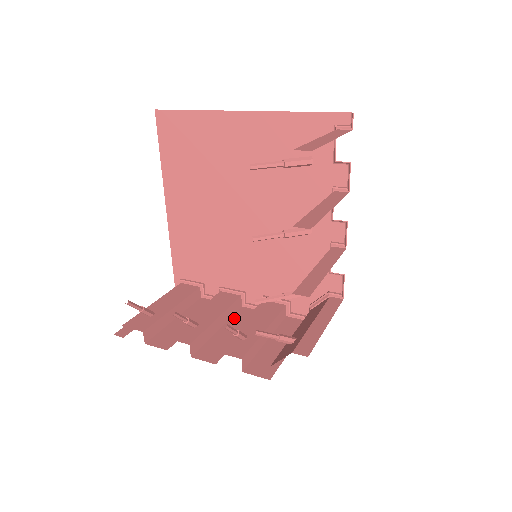
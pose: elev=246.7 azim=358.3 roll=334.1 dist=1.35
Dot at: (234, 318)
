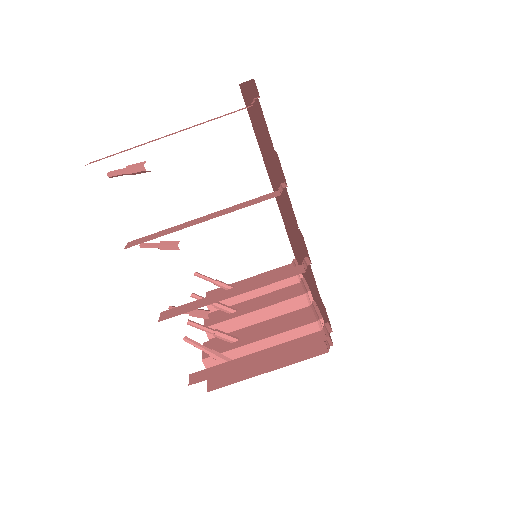
Dot at: occluded
